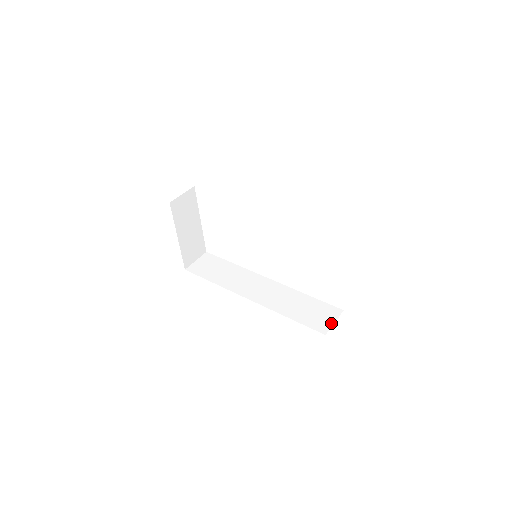
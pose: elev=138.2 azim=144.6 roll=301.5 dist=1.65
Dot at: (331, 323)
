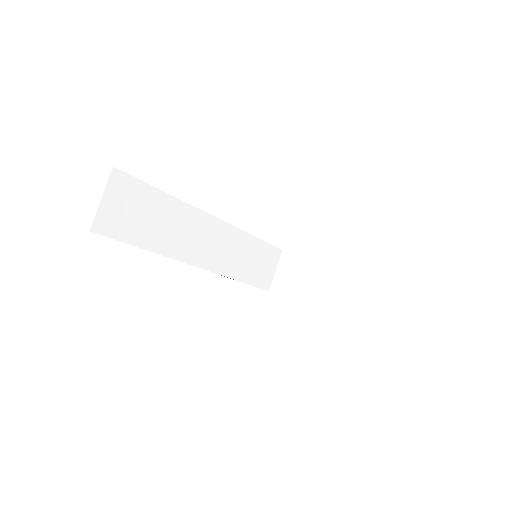
Dot at: (273, 273)
